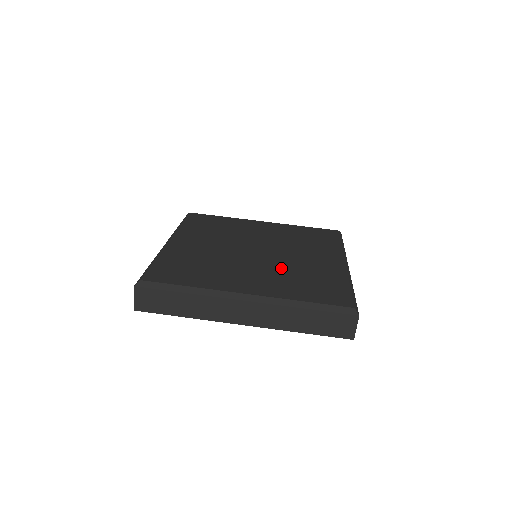
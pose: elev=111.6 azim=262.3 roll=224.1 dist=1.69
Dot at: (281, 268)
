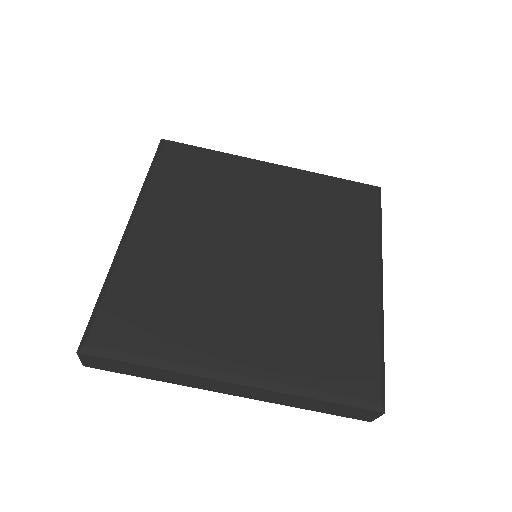
Dot at: (289, 300)
